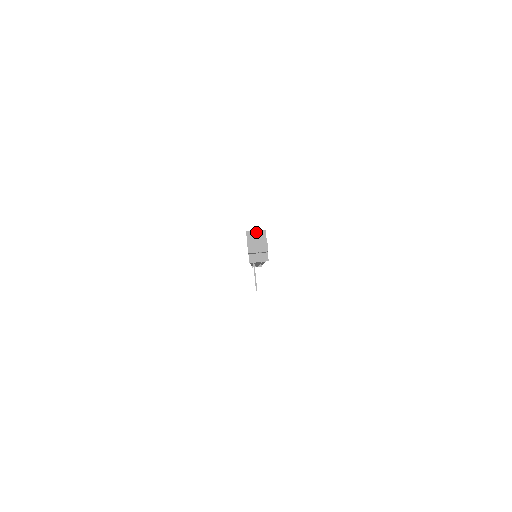
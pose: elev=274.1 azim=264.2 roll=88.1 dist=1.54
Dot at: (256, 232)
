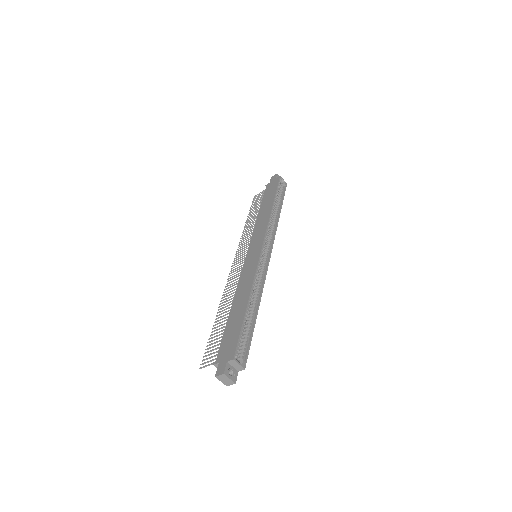
Dot at: (238, 365)
